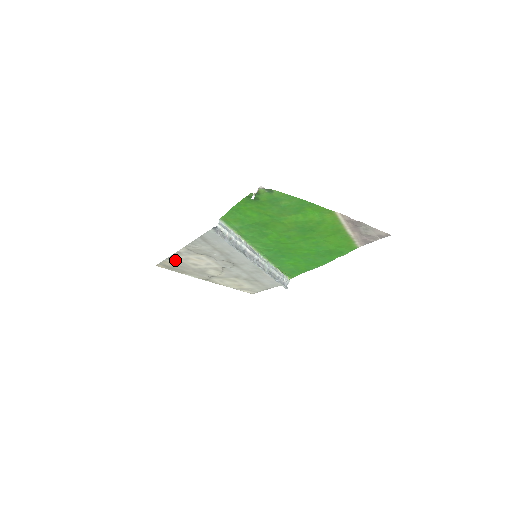
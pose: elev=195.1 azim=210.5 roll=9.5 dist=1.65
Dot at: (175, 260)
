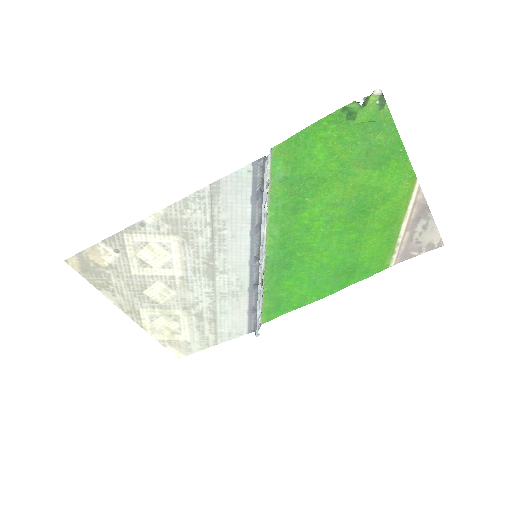
Dot at: (116, 247)
